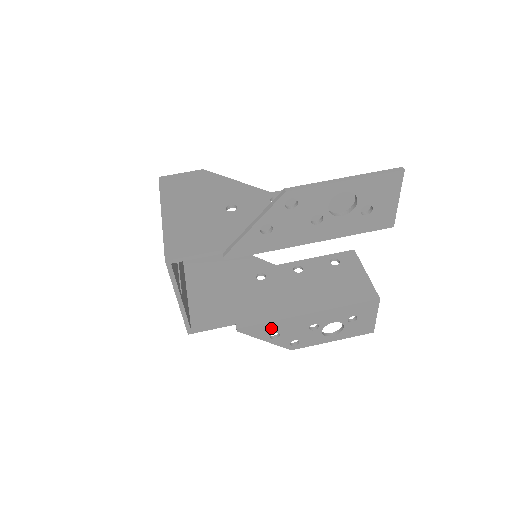
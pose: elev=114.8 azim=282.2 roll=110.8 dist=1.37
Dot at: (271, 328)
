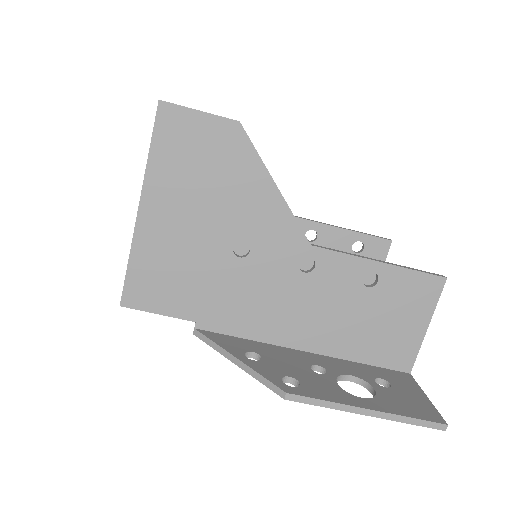
Dot at: occluded
